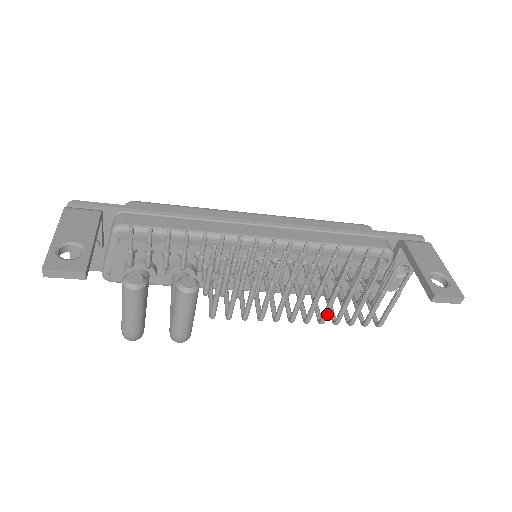
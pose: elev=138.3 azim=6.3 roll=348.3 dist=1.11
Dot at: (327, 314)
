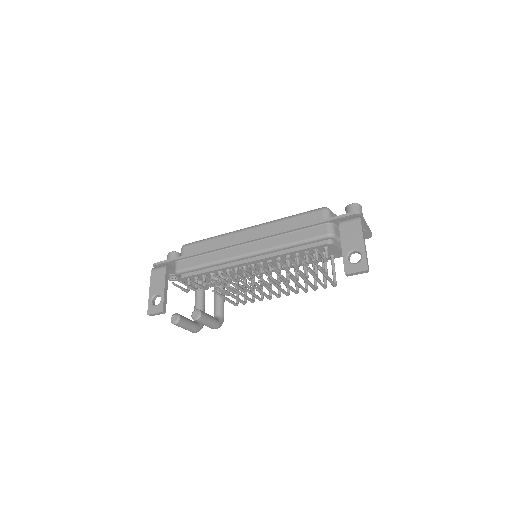
Dot at: (293, 291)
